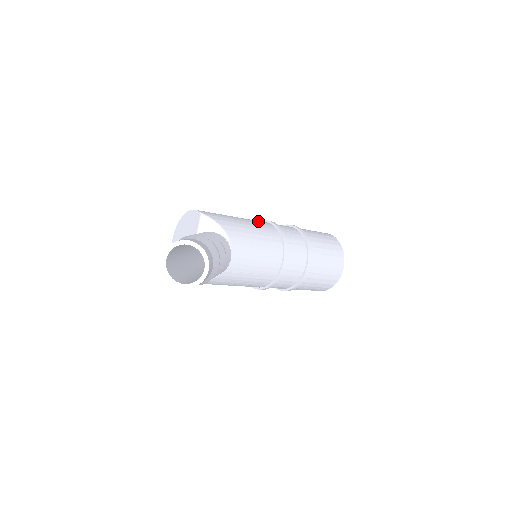
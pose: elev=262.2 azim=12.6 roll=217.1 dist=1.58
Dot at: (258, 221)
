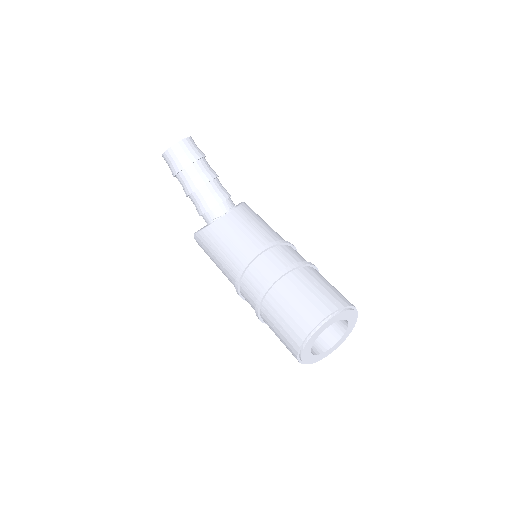
Dot at: occluded
